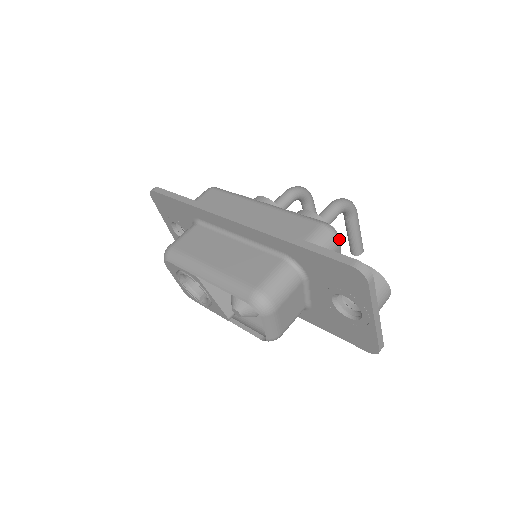
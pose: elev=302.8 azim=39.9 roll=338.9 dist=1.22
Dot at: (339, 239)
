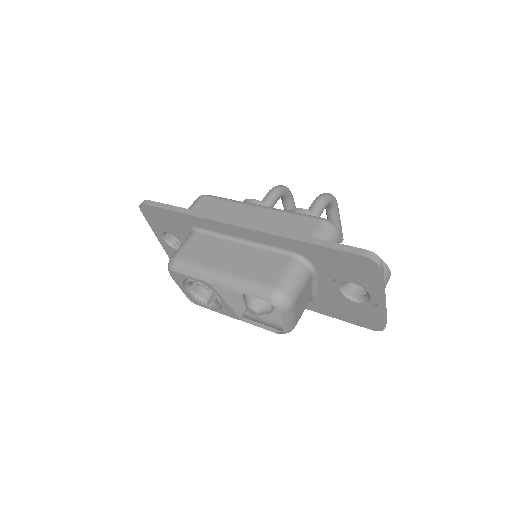
Dot at: (339, 232)
